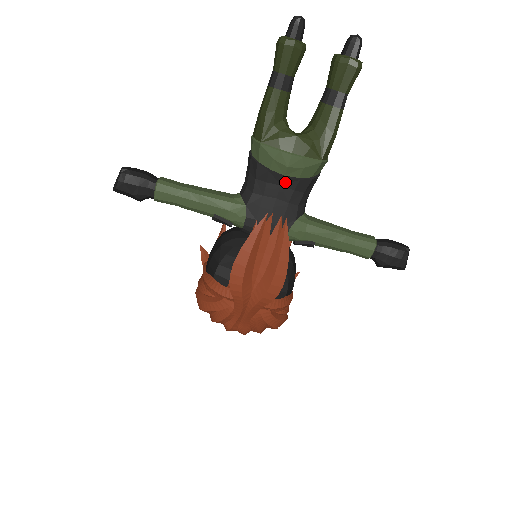
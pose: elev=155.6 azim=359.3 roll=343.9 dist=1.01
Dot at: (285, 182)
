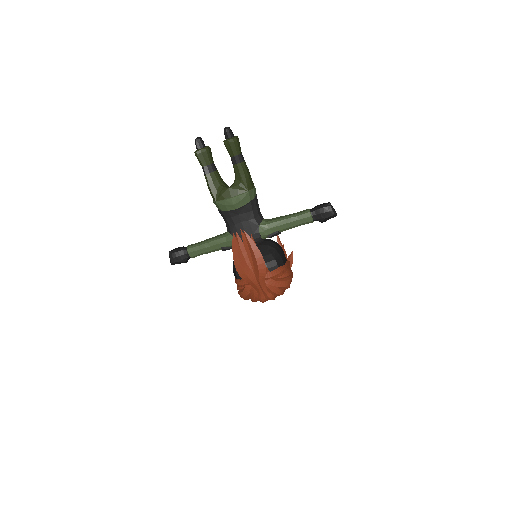
Dot at: (239, 212)
